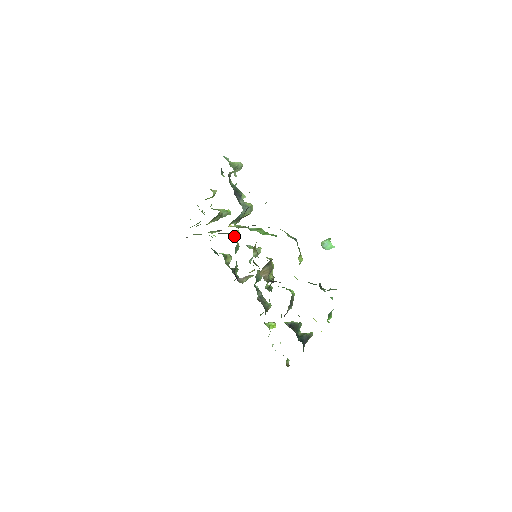
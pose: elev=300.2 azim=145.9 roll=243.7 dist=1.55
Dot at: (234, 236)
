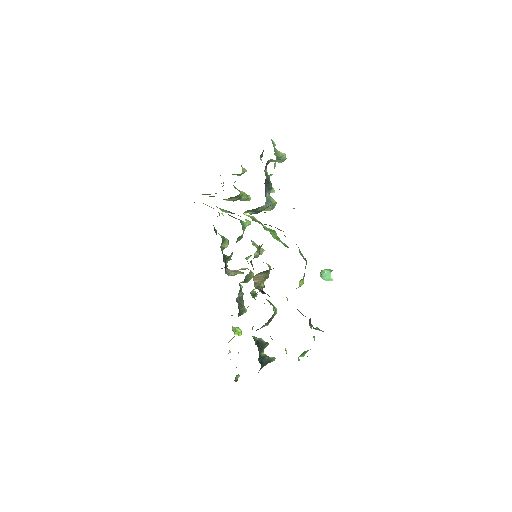
Dot at: (242, 224)
